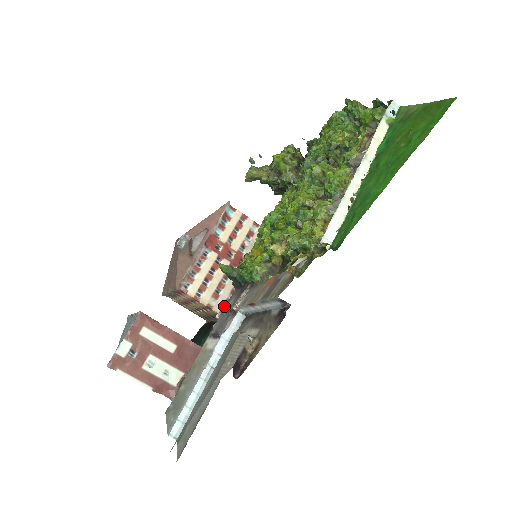
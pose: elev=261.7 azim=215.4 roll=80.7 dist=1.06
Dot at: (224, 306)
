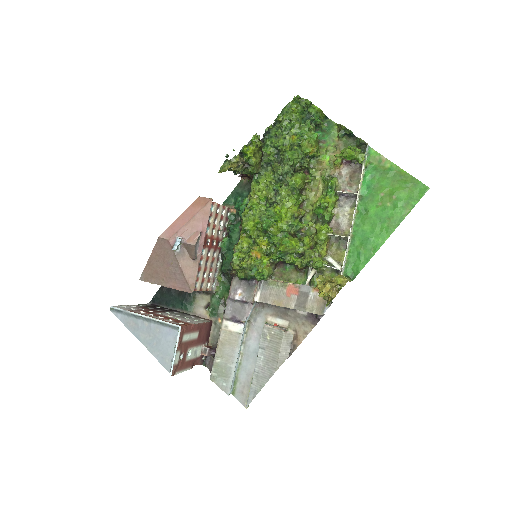
Dot at: (231, 294)
